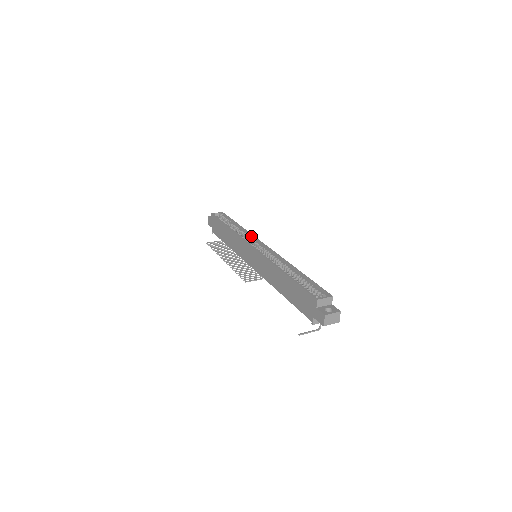
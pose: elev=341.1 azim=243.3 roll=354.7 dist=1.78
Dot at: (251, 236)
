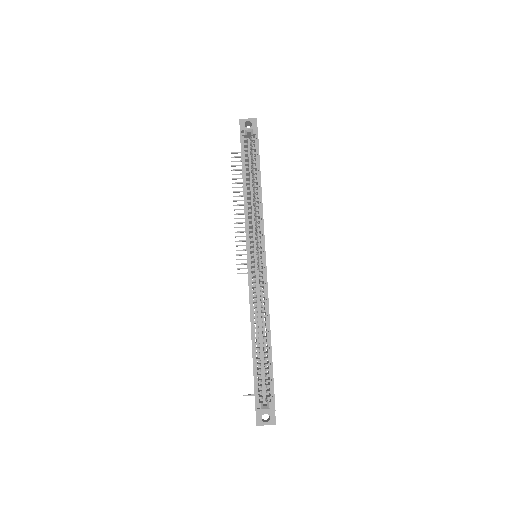
Dot at: (261, 224)
